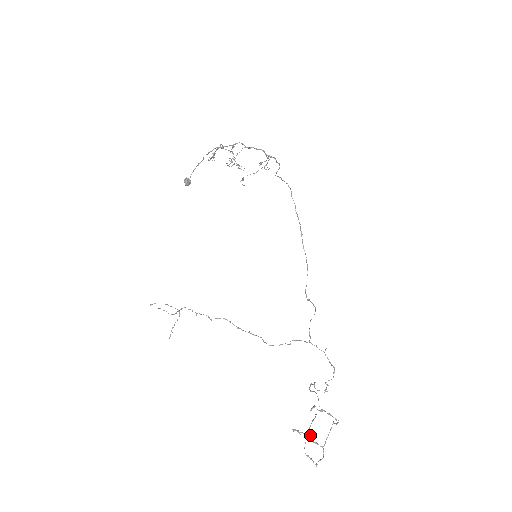
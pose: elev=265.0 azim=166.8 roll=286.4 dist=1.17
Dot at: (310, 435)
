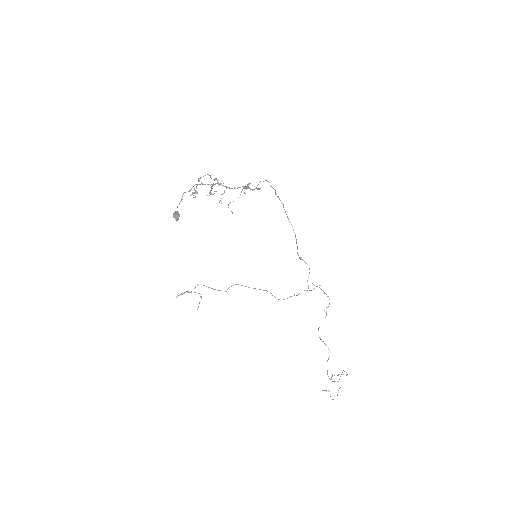
Dot at: (329, 378)
